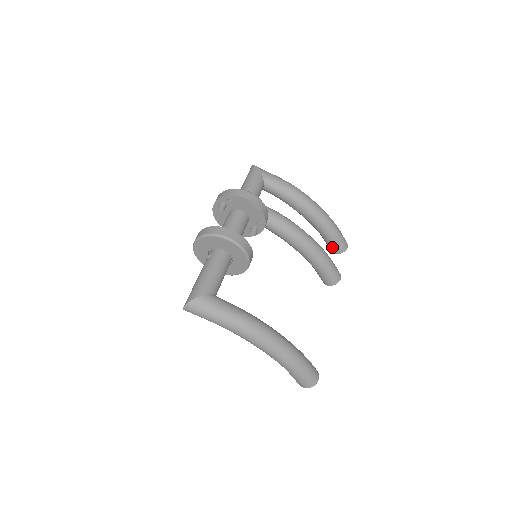
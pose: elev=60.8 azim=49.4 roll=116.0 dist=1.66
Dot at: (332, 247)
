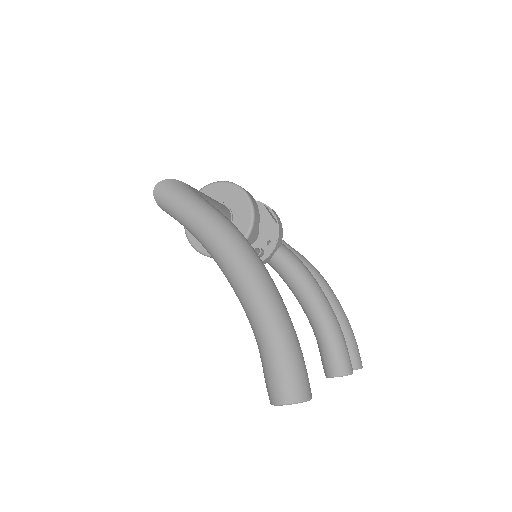
Dot at: occluded
